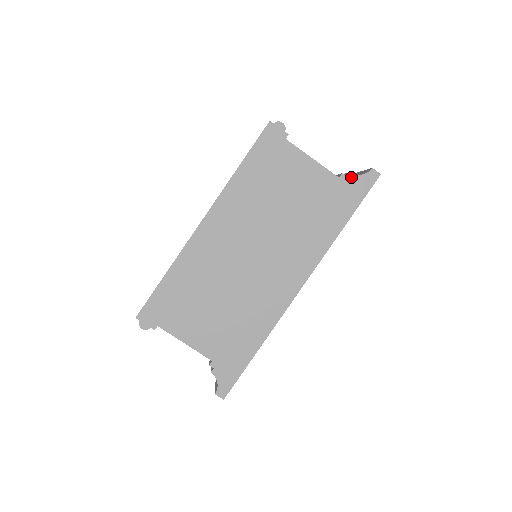
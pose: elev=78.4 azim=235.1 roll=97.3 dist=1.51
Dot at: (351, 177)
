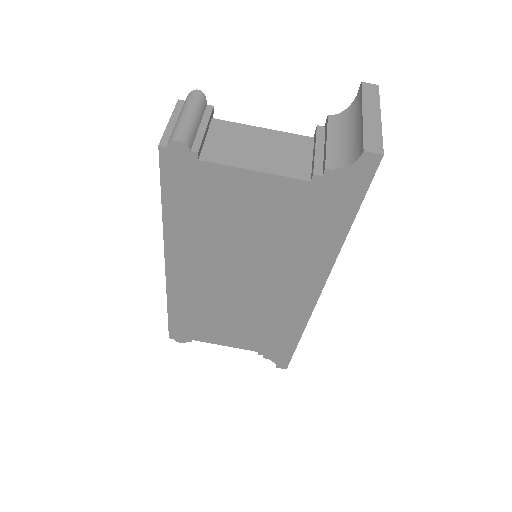
Dot at: (330, 175)
